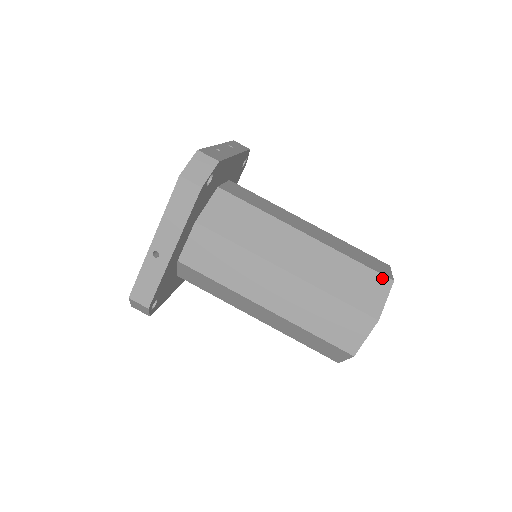
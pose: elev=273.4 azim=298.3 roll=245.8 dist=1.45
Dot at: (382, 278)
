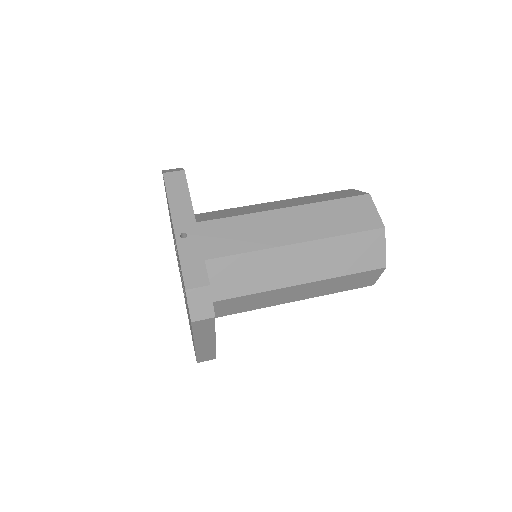
Dot at: (344, 191)
